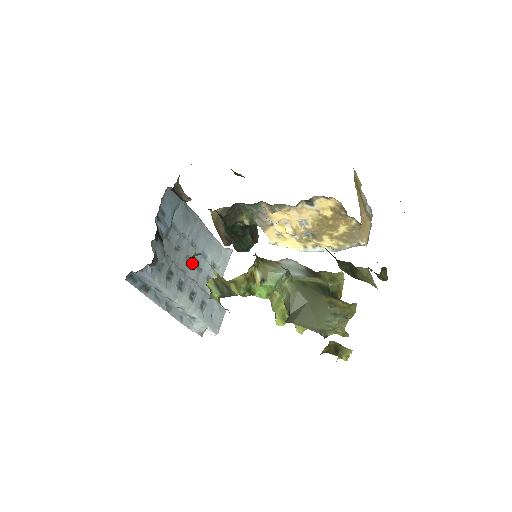
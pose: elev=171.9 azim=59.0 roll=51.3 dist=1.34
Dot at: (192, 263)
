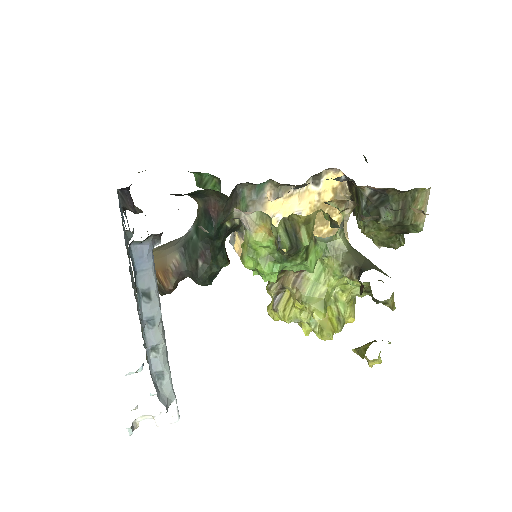
Dot at: occluded
